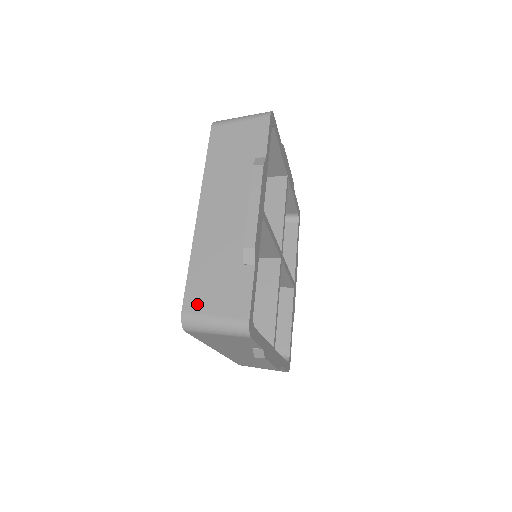
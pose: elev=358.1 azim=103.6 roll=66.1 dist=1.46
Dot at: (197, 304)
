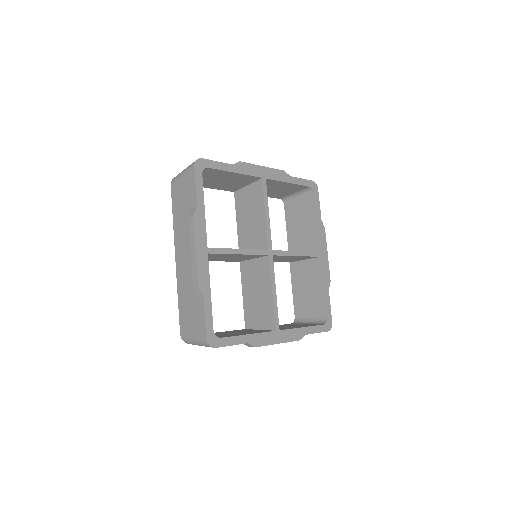
Dot at: occluded
